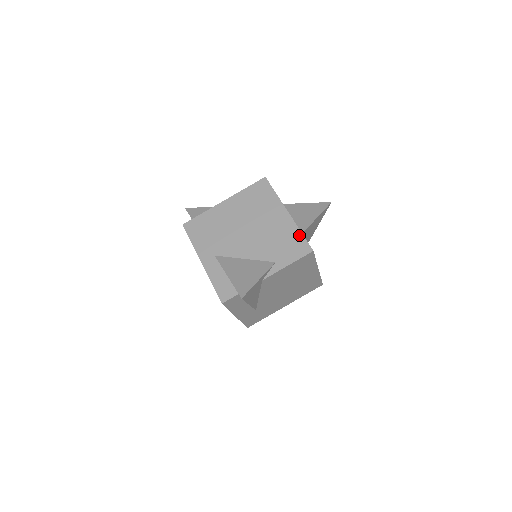
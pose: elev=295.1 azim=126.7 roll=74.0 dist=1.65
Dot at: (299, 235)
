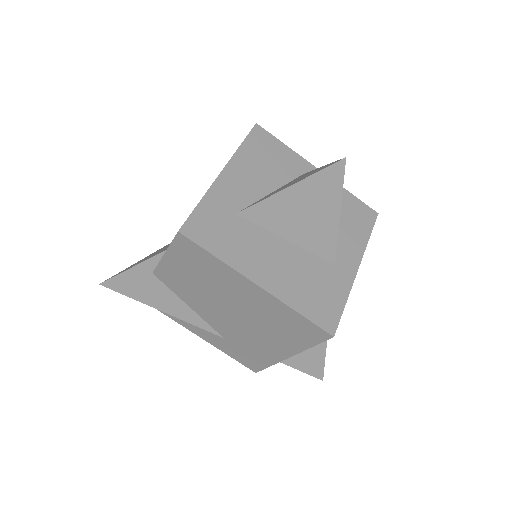
Dot at: (196, 206)
